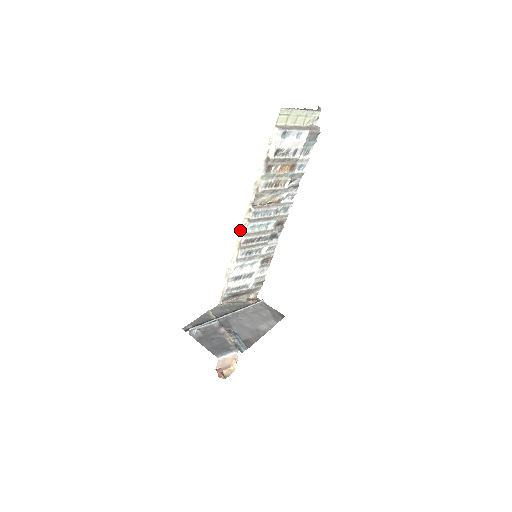
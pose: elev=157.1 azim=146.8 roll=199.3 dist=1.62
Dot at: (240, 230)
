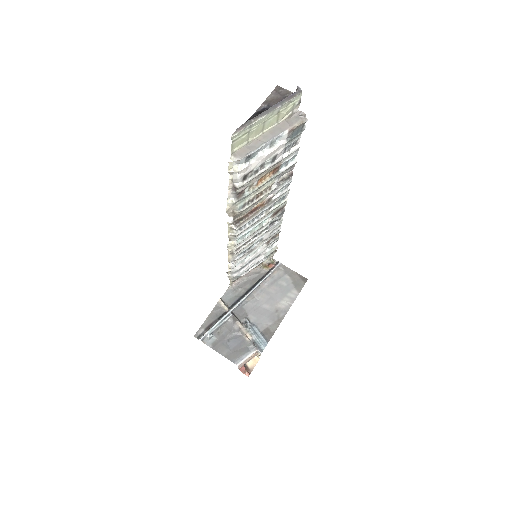
Dot at: occluded
